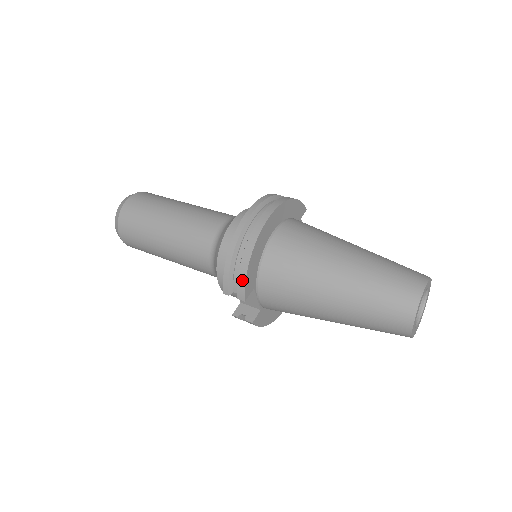
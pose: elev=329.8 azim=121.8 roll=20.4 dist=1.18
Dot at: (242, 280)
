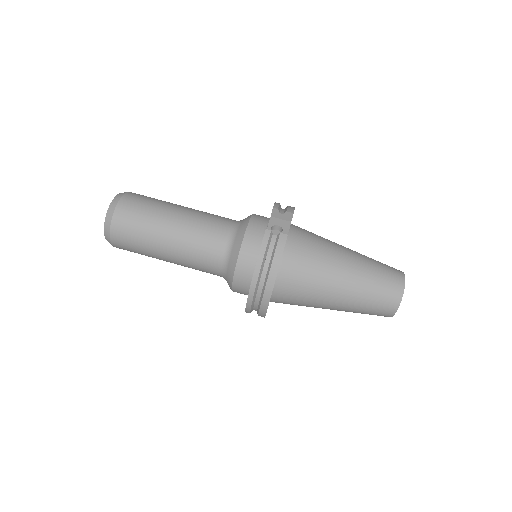
Dot at: occluded
